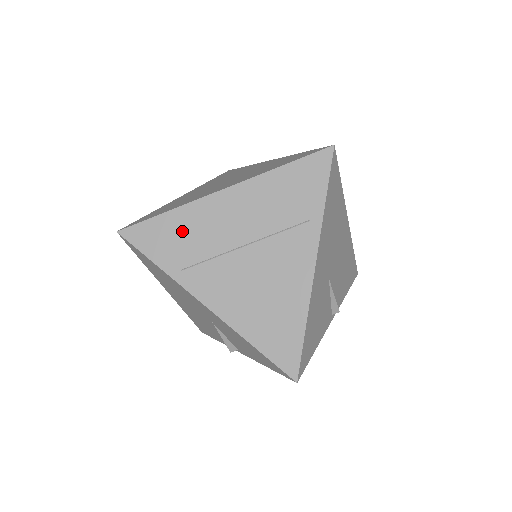
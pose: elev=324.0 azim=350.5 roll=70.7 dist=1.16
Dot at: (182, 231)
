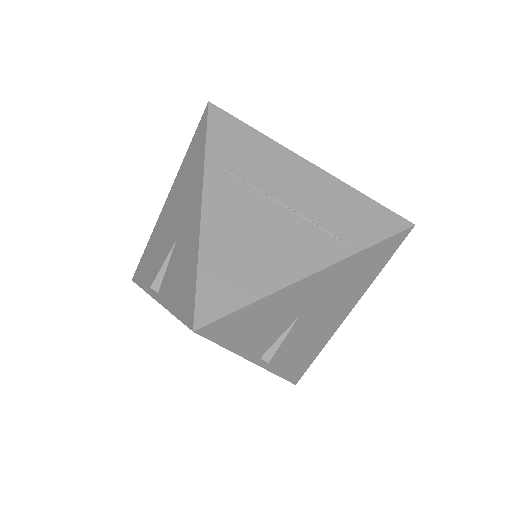
Dot at: (251, 149)
